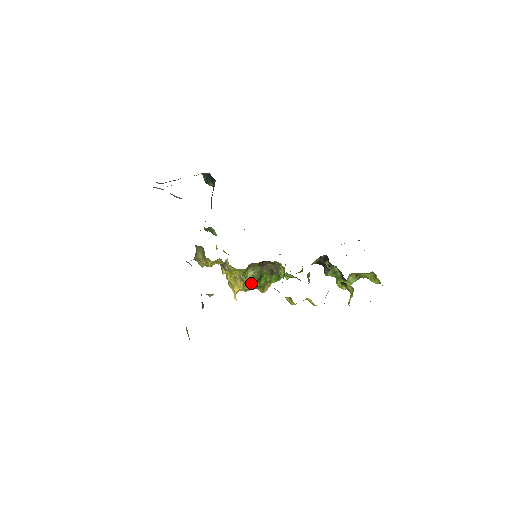
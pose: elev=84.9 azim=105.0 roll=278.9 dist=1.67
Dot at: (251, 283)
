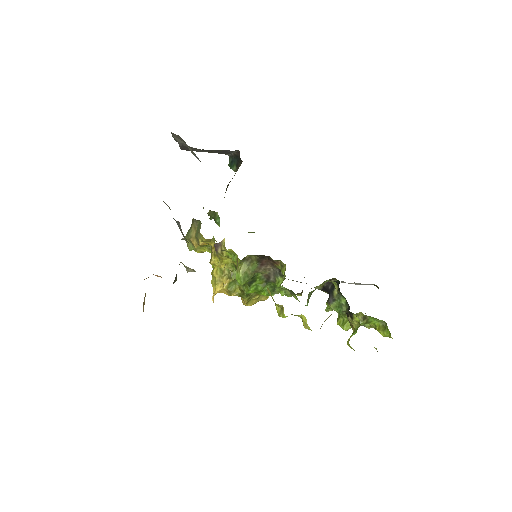
Dot at: (240, 281)
